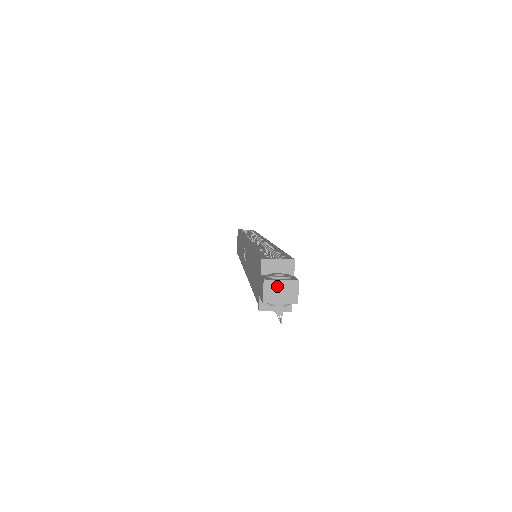
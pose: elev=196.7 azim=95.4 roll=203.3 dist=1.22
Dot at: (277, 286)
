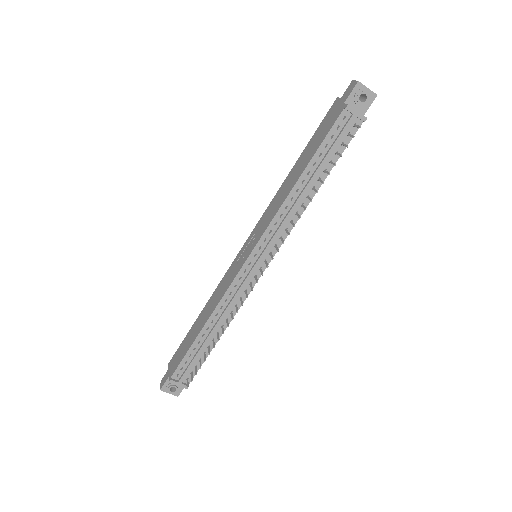
Dot at: occluded
